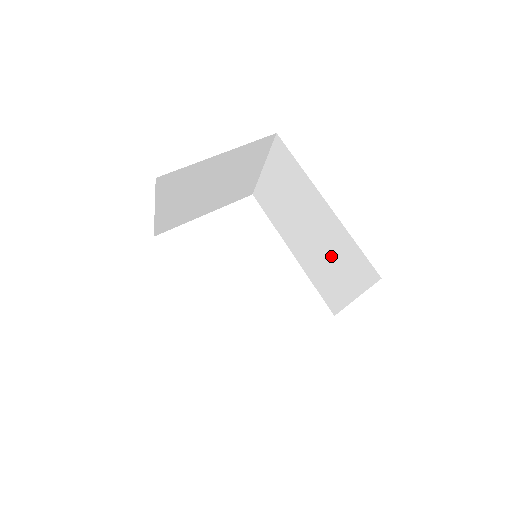
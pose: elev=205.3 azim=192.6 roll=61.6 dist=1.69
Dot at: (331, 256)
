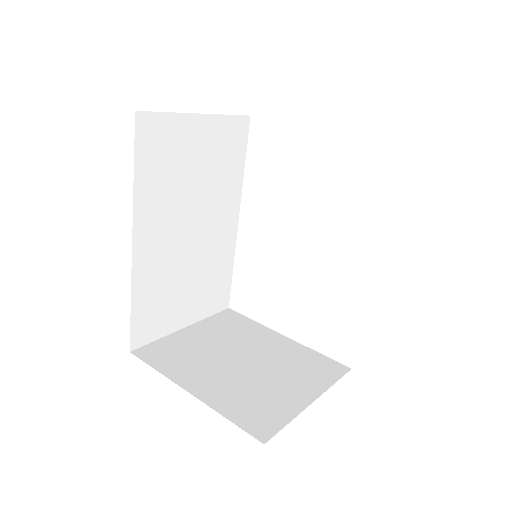
Dot at: occluded
